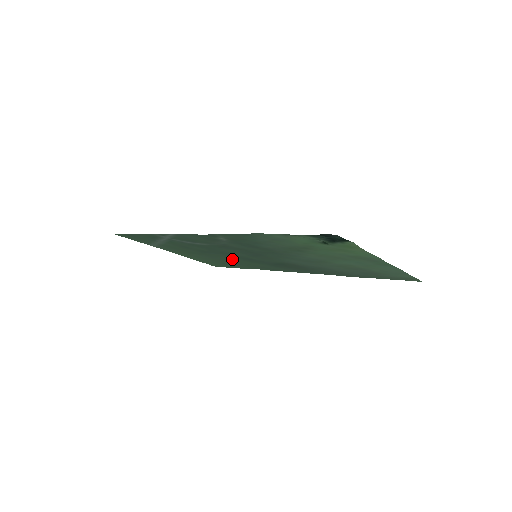
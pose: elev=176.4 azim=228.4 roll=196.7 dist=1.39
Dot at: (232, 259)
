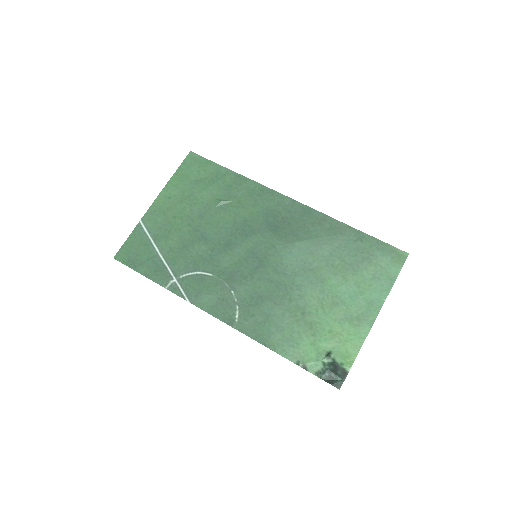
Dot at: (224, 218)
